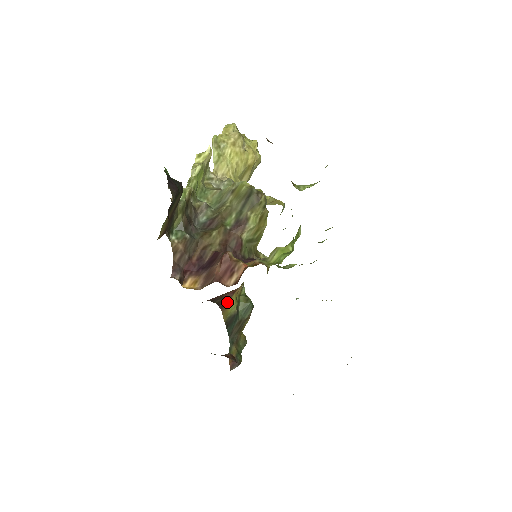
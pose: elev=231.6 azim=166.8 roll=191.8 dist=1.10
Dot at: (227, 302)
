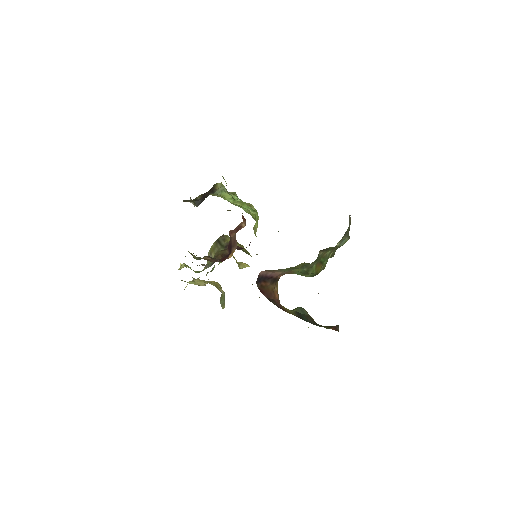
Dot at: (283, 309)
